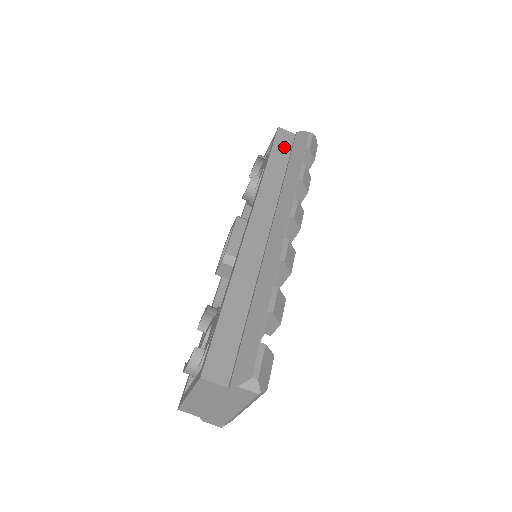
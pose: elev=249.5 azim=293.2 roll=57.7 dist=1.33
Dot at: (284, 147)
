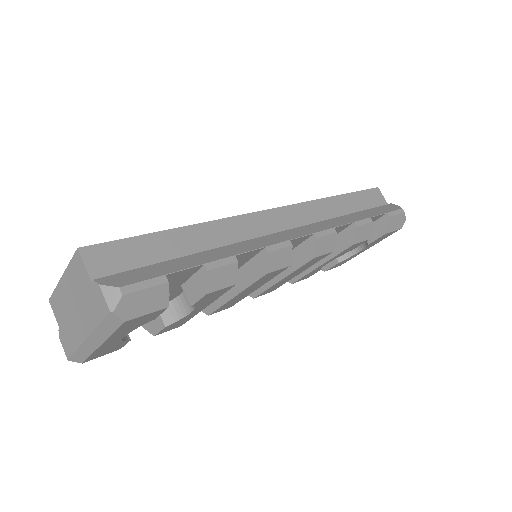
Dot at: (368, 201)
